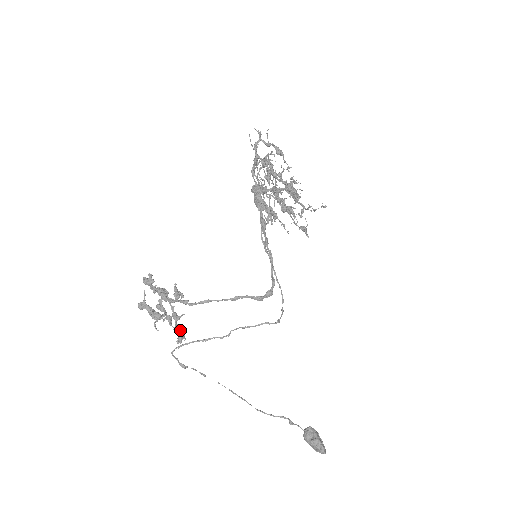
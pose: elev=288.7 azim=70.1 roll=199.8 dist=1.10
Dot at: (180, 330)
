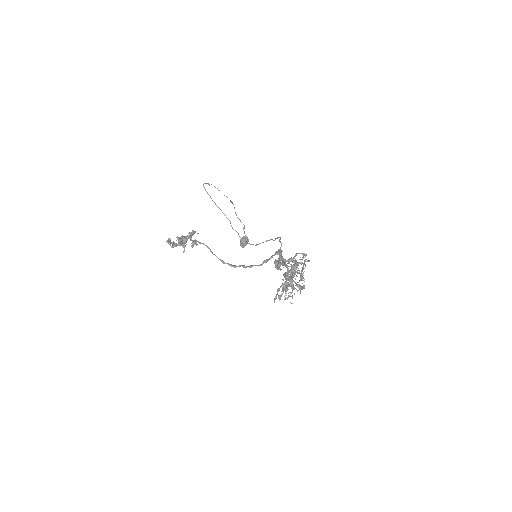
Dot at: (191, 237)
